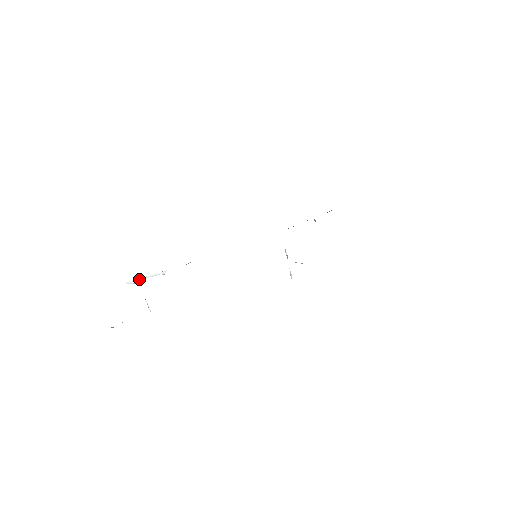
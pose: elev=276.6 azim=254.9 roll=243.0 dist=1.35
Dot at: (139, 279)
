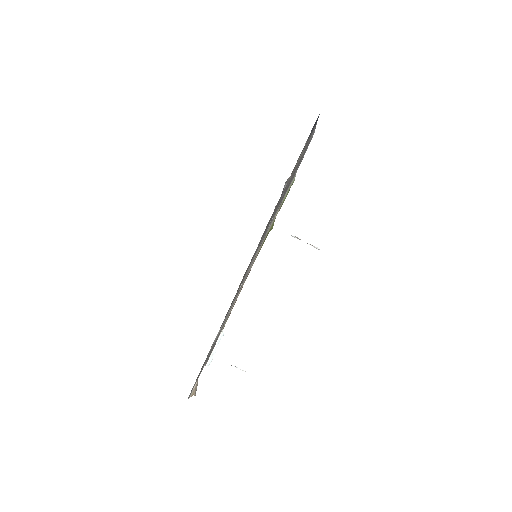
Dot at: (211, 355)
